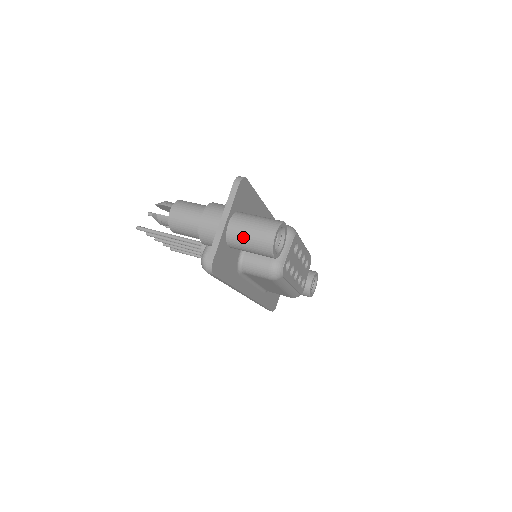
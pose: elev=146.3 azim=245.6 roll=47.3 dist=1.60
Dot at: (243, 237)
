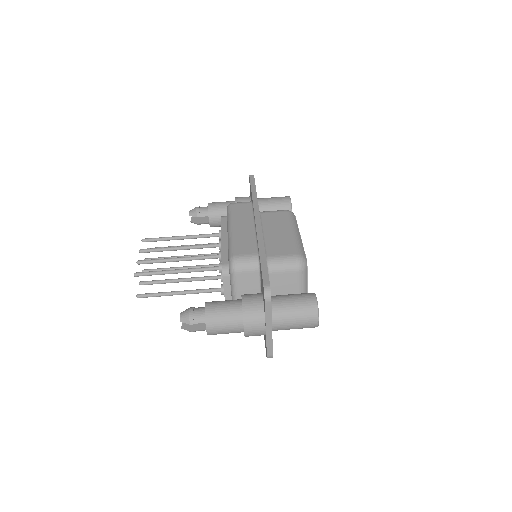
Dot at: (289, 329)
